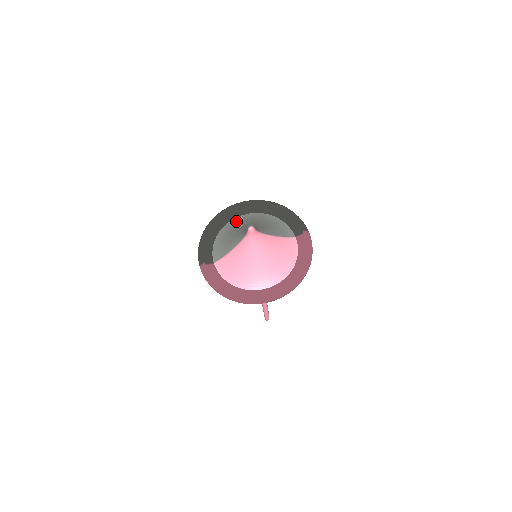
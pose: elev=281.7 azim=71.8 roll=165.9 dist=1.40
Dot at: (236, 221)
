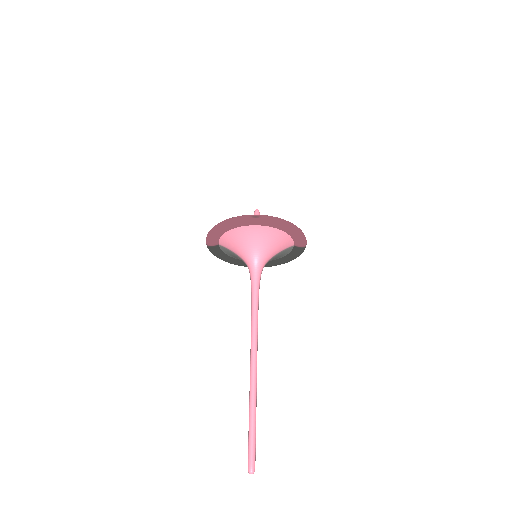
Dot at: occluded
